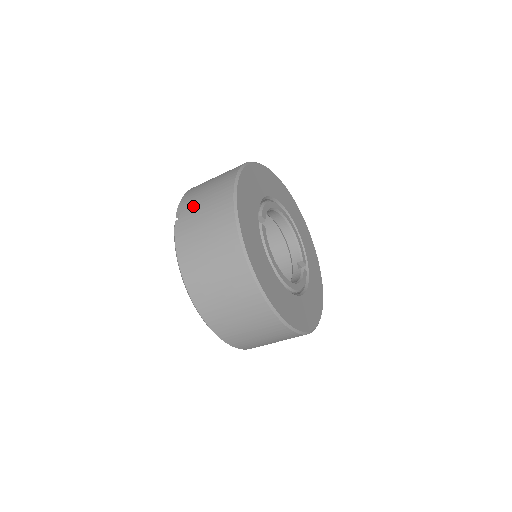
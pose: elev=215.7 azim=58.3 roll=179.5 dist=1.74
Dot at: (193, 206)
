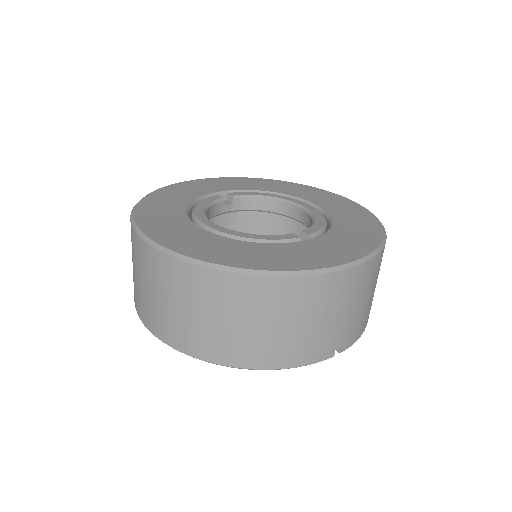
Dot at: occluded
